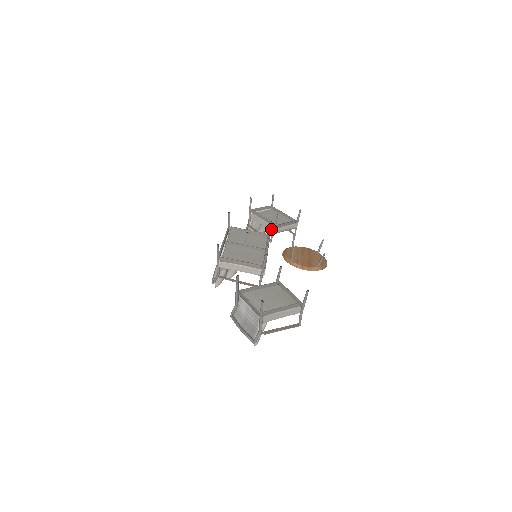
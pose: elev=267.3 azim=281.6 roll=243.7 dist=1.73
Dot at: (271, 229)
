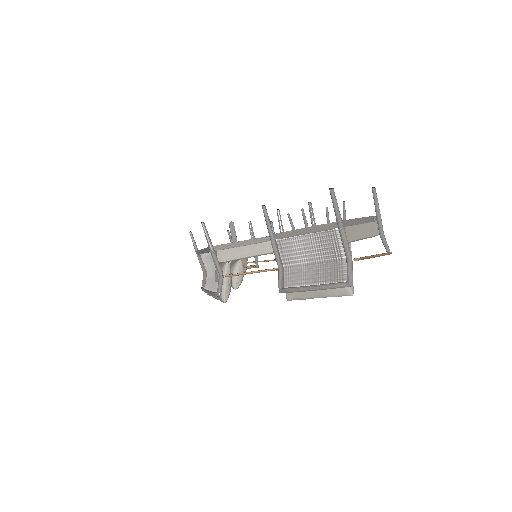
Dot at: occluded
